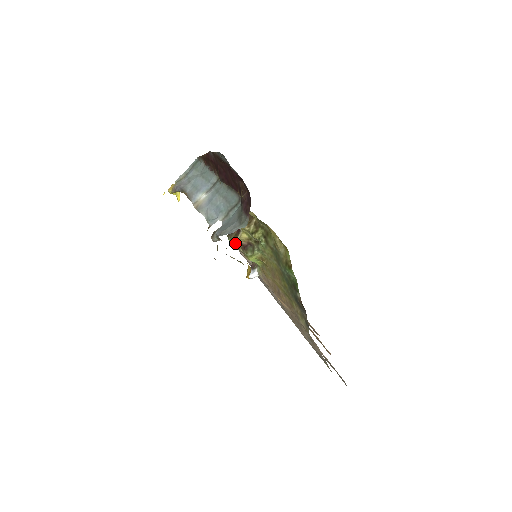
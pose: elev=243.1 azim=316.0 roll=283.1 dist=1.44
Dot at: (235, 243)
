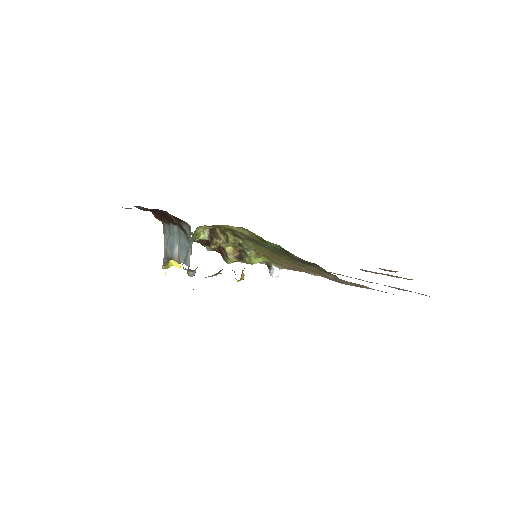
Dot at: (231, 261)
